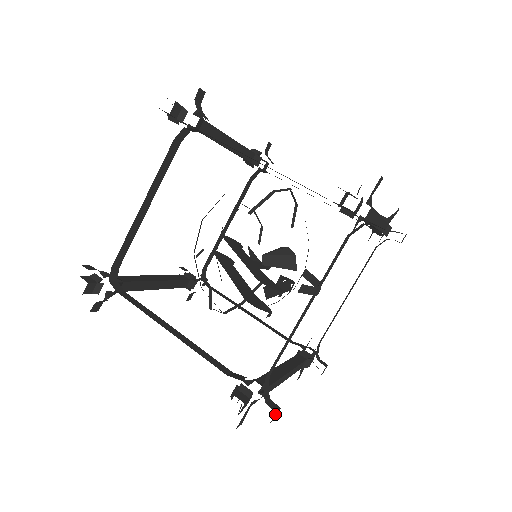
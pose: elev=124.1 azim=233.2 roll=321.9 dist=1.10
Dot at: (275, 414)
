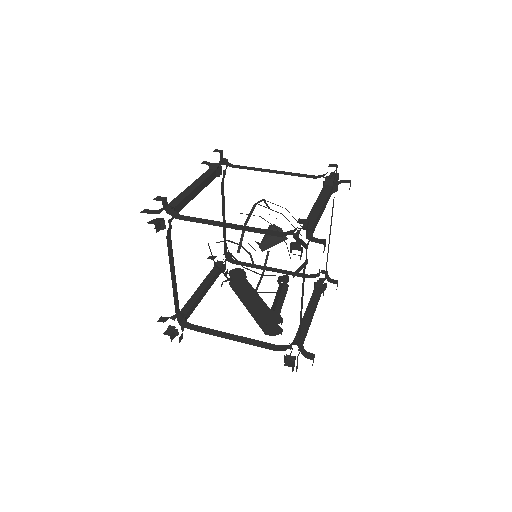
Dot at: (313, 361)
